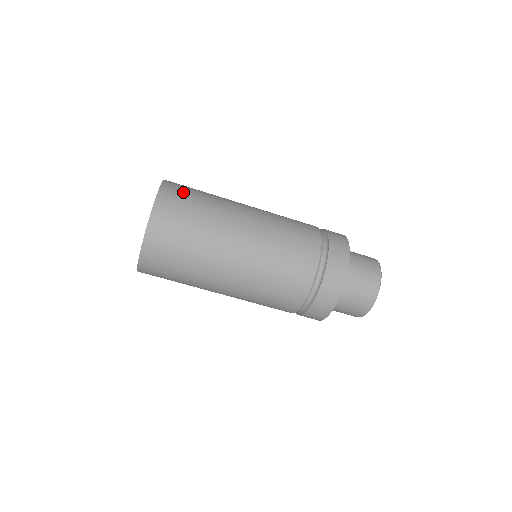
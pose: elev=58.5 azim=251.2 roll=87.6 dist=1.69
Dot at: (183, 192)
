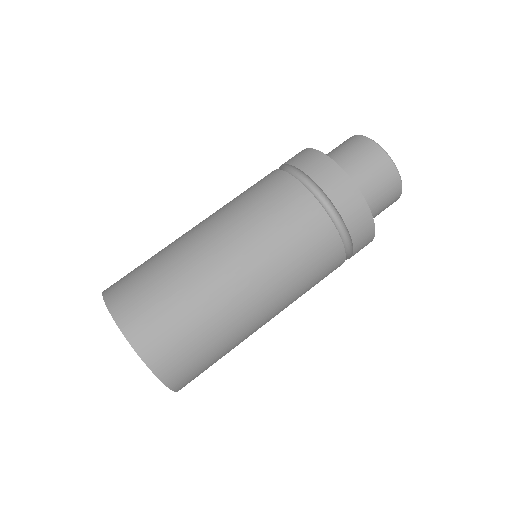
Dot at: occluded
